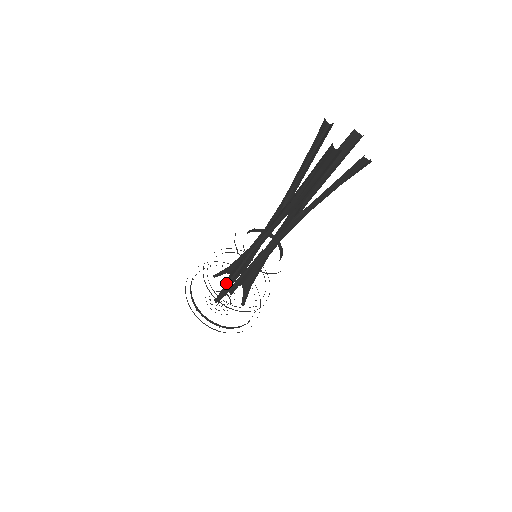
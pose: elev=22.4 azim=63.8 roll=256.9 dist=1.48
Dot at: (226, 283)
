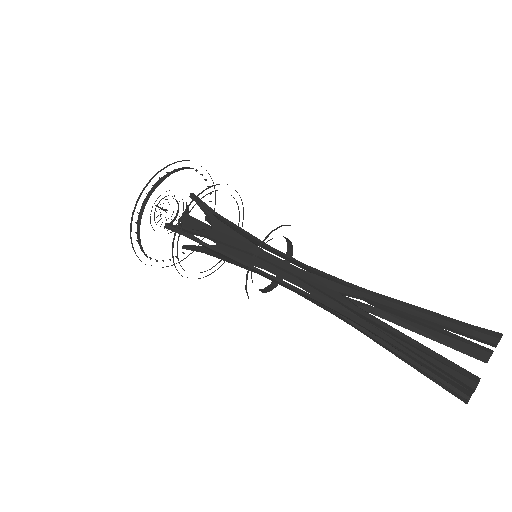
Dot at: (197, 231)
